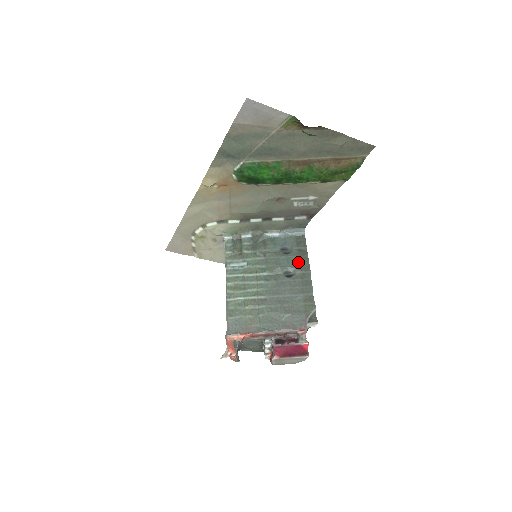
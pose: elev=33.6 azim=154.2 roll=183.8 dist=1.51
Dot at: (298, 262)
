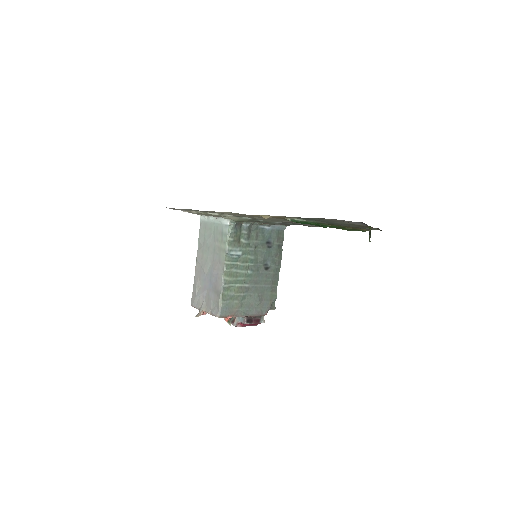
Dot at: (275, 257)
